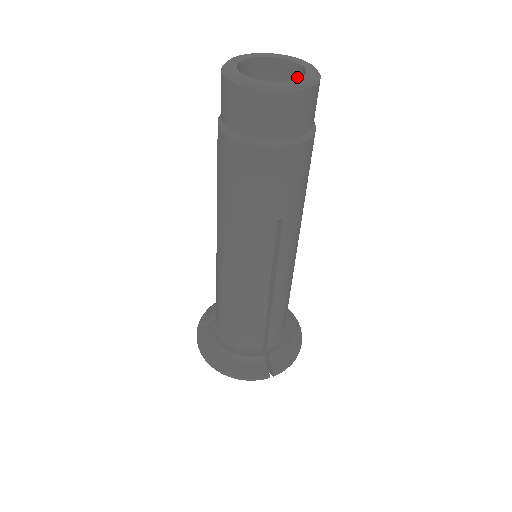
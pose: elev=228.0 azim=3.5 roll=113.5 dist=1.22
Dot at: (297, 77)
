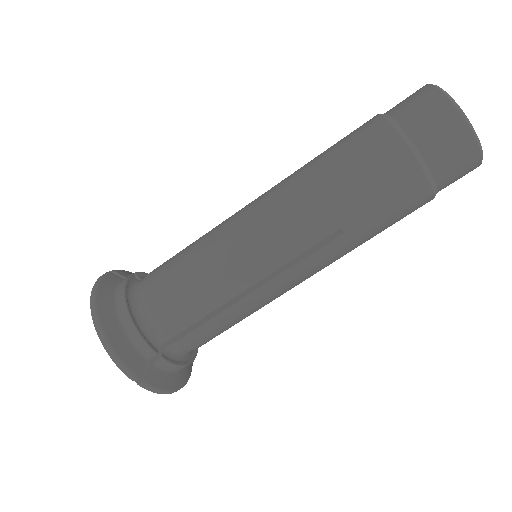
Dot at: occluded
